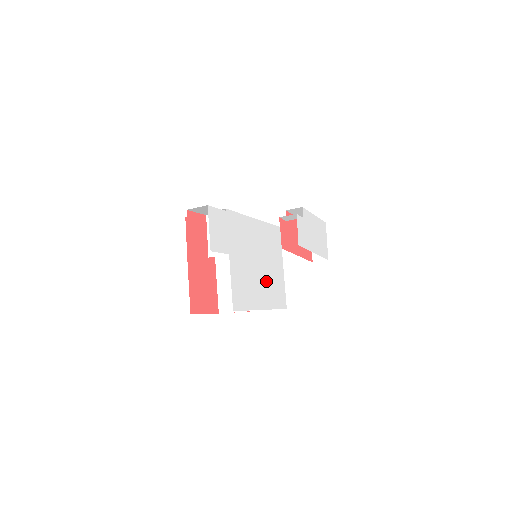
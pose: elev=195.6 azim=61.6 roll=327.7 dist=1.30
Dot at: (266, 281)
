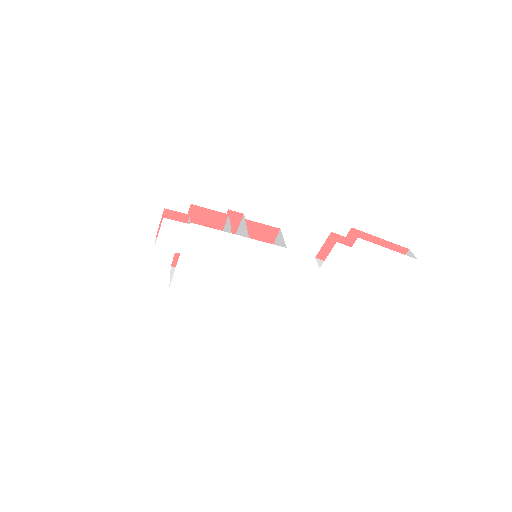
Dot at: (233, 282)
